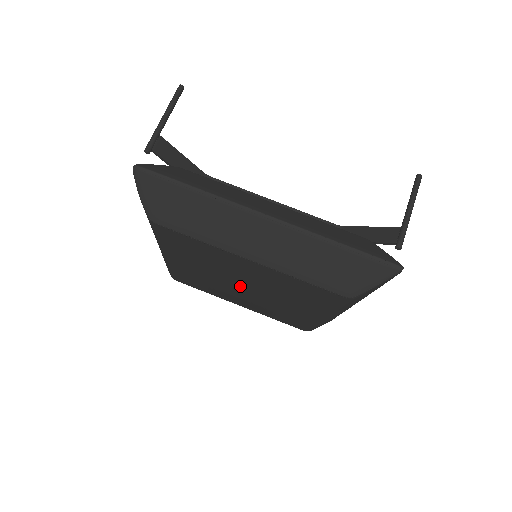
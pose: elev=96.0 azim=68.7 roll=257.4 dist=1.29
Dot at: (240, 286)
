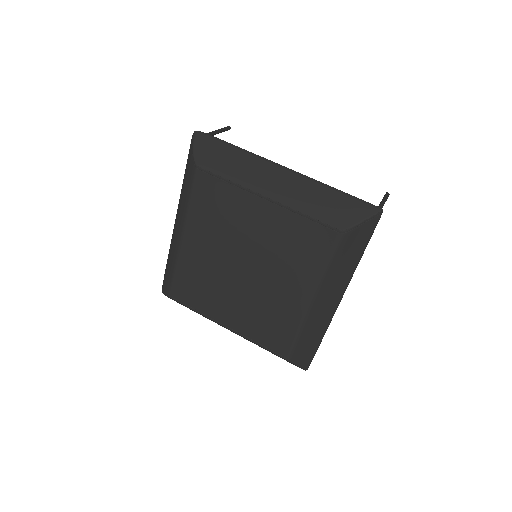
Dot at: (242, 261)
